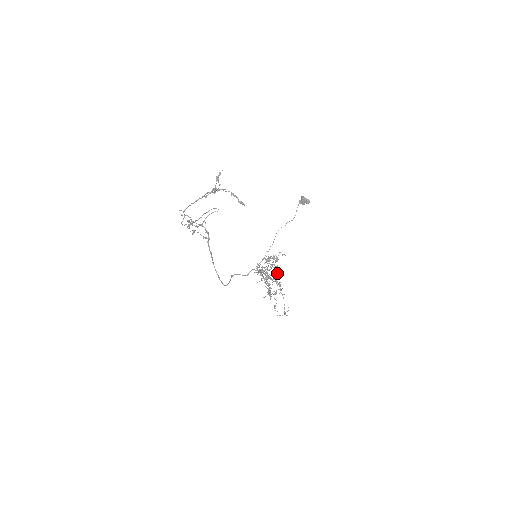
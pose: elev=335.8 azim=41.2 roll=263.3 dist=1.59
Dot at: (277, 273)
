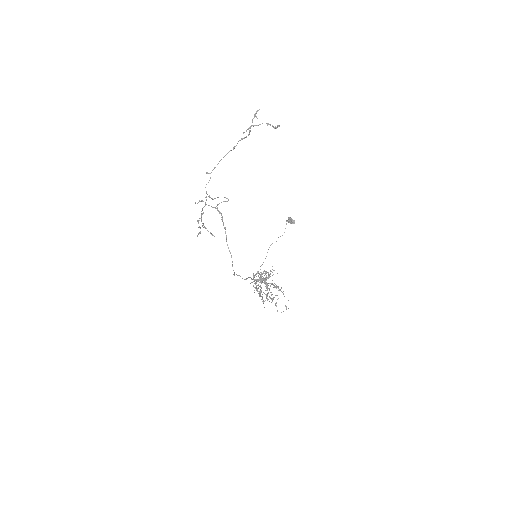
Dot at: occluded
